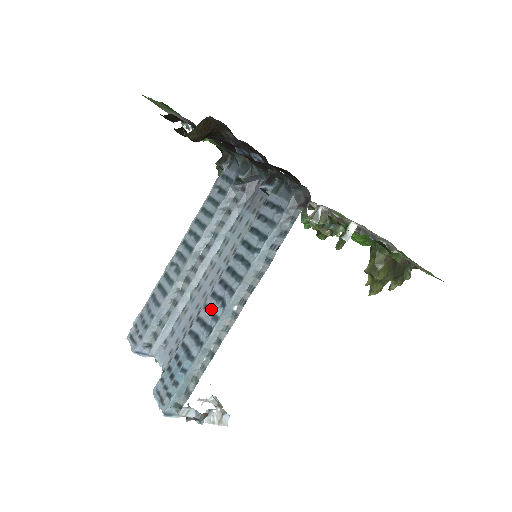
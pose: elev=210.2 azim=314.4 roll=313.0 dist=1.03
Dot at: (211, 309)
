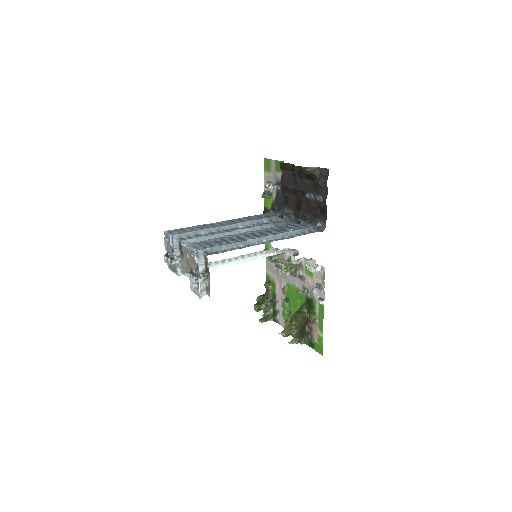
Dot at: (249, 236)
